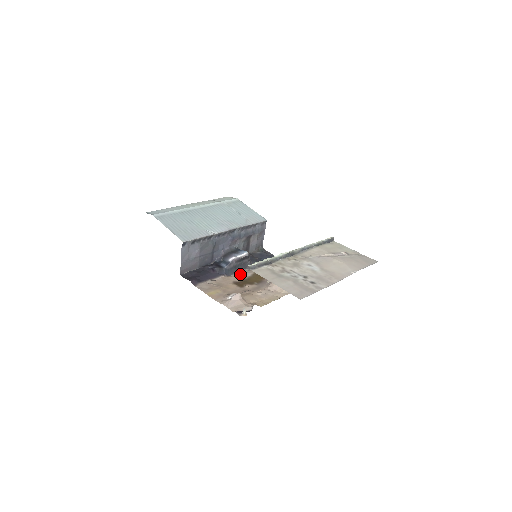
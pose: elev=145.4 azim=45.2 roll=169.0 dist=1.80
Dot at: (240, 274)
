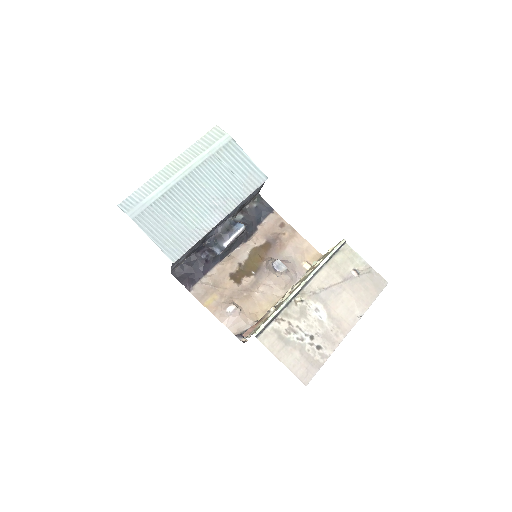
Dot at: (236, 256)
